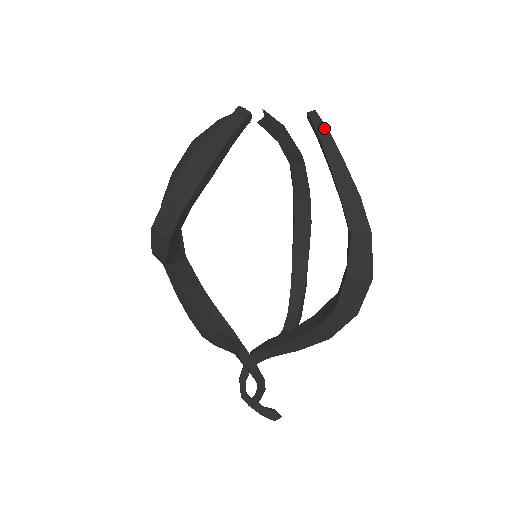
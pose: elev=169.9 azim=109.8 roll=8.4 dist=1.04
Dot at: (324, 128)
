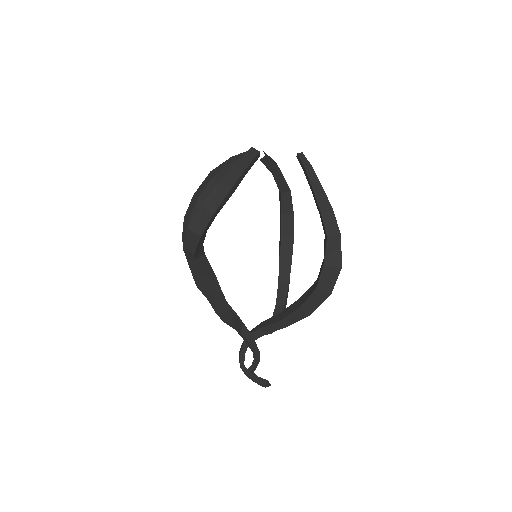
Dot at: (309, 164)
